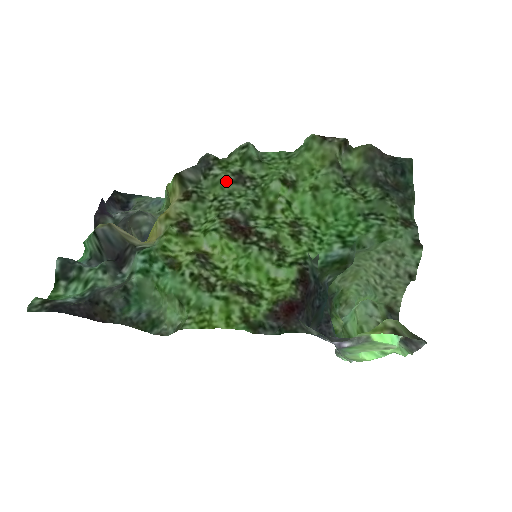
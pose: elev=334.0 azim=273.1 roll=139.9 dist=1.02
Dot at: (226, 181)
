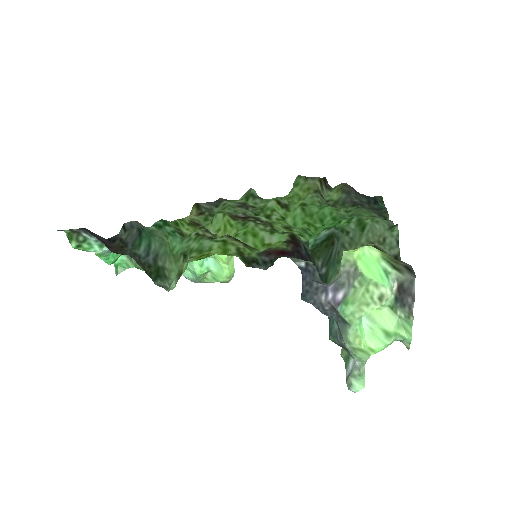
Dot at: (233, 206)
